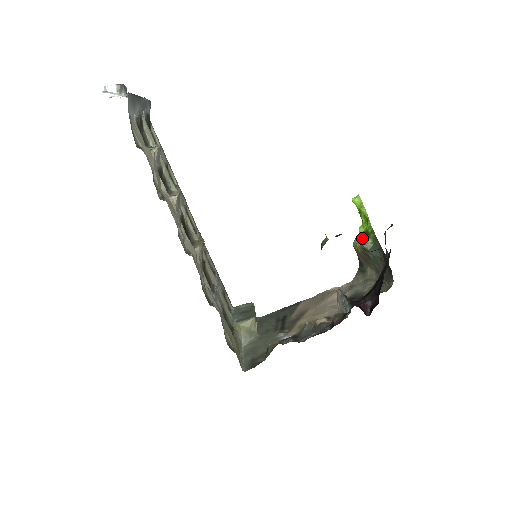
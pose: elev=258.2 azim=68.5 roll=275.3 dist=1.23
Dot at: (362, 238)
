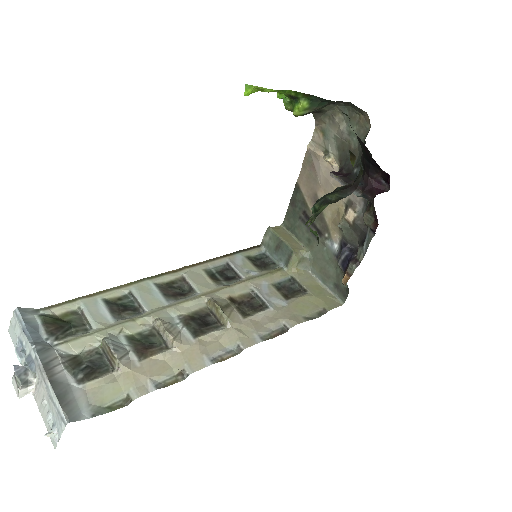
Dot at: (291, 102)
